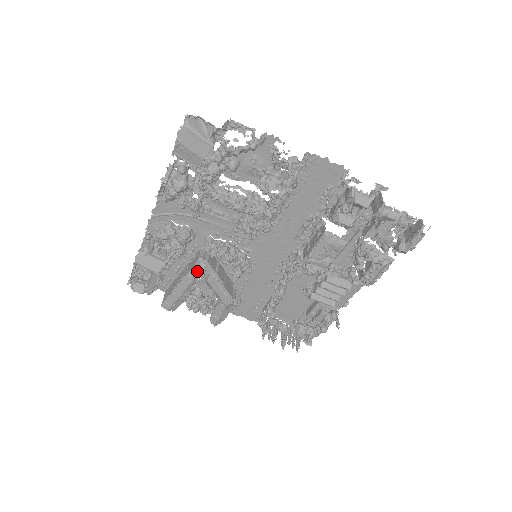
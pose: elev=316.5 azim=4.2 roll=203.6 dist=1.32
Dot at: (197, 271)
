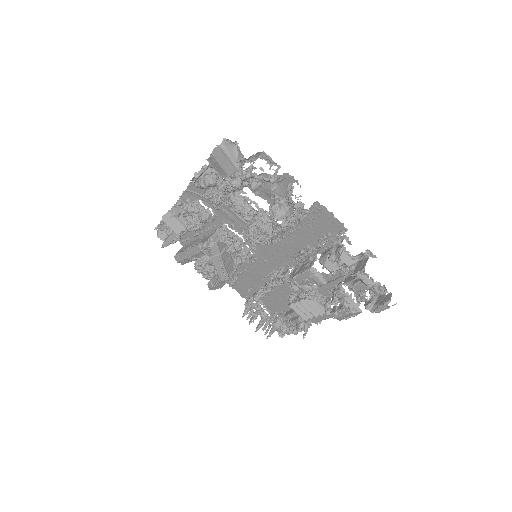
Dot at: (206, 247)
